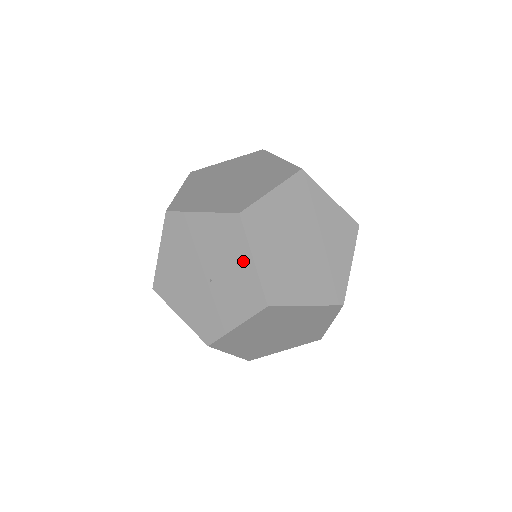
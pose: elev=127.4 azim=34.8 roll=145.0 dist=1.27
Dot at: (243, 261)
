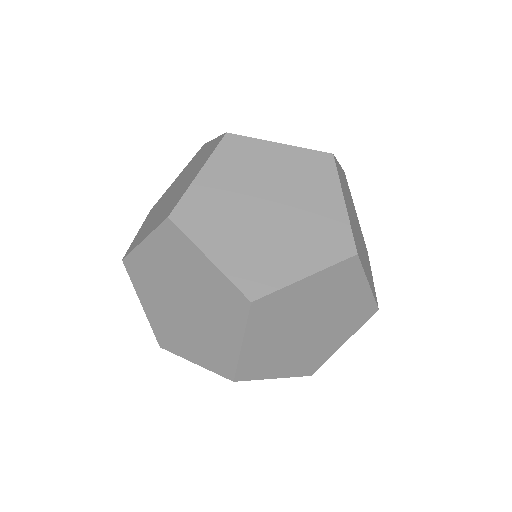
Dot at: occluded
